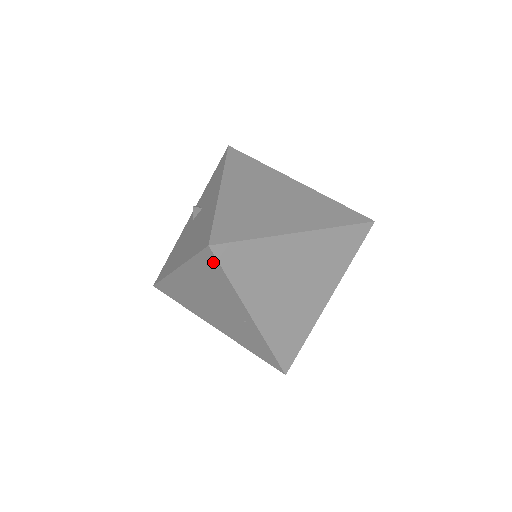
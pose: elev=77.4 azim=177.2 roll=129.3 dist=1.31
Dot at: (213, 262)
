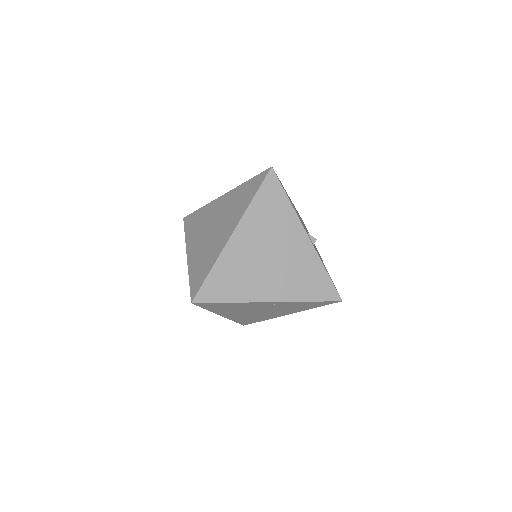
Dot at: (208, 304)
